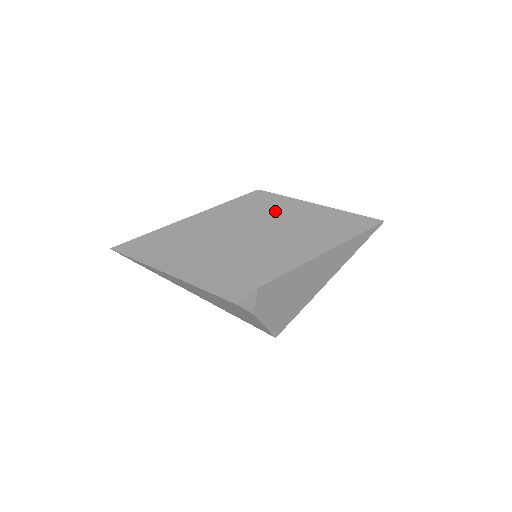
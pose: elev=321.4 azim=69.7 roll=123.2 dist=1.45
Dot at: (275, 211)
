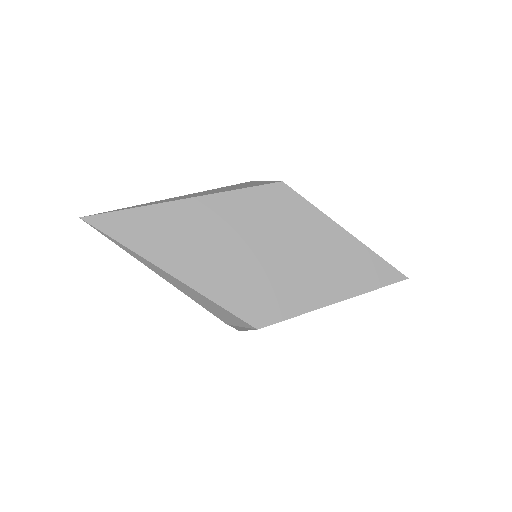
Dot at: (296, 225)
